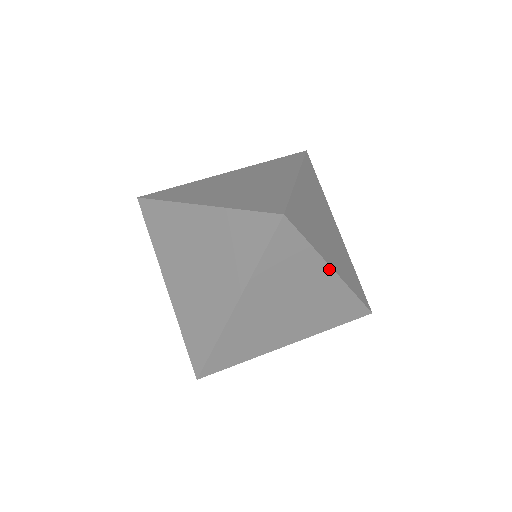
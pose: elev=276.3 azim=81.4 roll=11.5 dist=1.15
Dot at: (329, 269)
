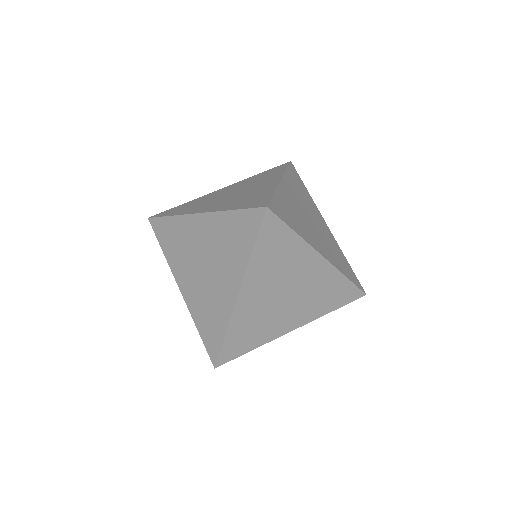
Dot at: (317, 254)
